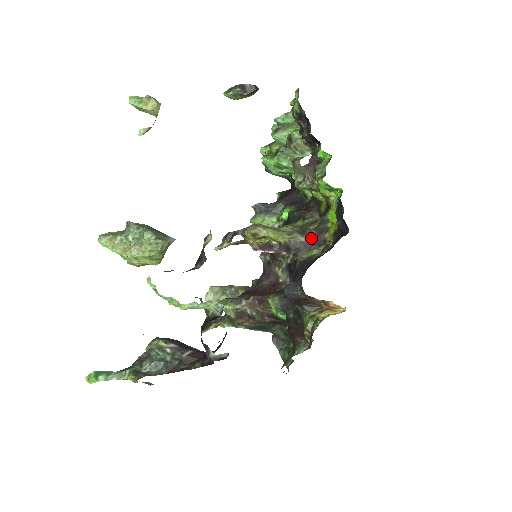
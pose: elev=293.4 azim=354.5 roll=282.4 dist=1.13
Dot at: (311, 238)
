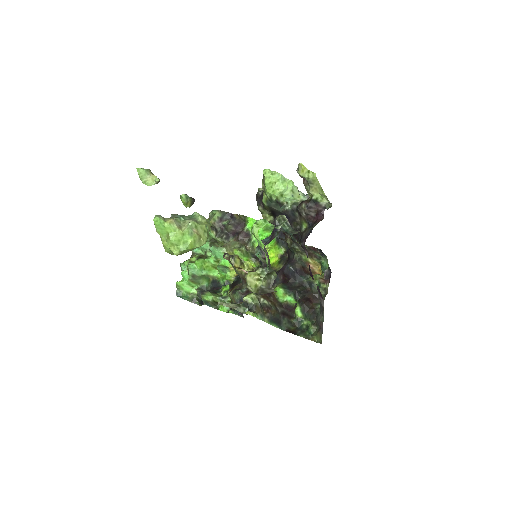
Dot at: occluded
